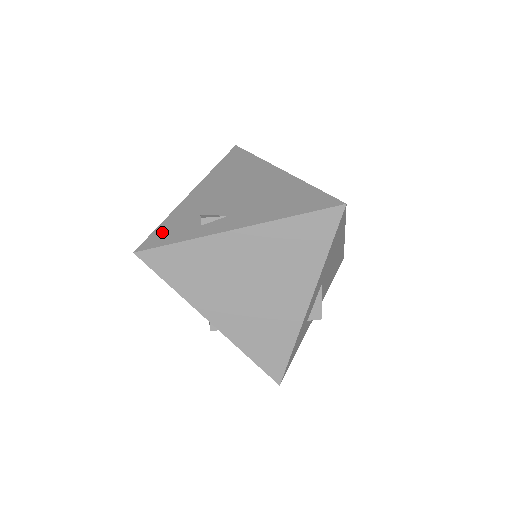
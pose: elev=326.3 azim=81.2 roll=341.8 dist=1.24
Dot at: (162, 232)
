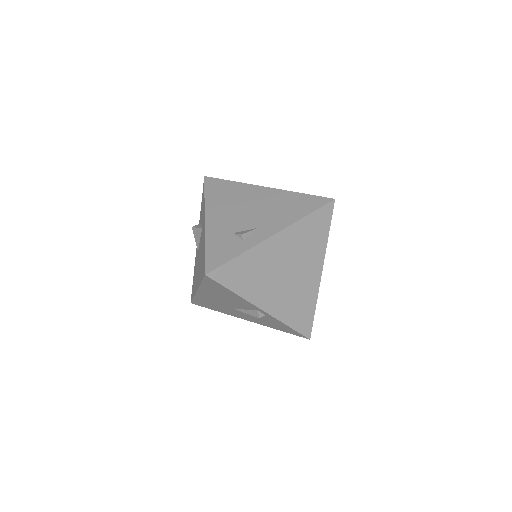
Dot at: (214, 254)
